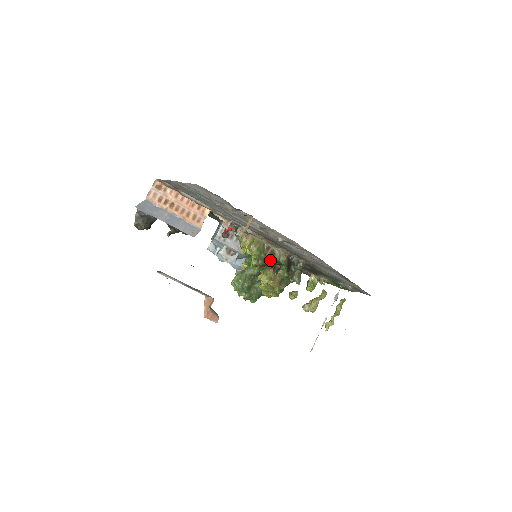
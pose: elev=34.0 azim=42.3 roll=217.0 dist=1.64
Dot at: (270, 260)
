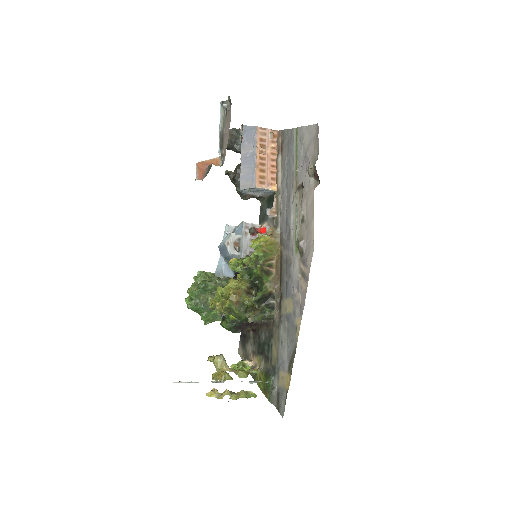
Dot at: (261, 271)
